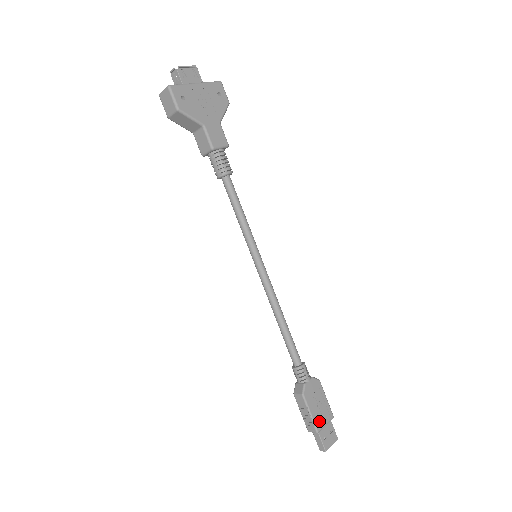
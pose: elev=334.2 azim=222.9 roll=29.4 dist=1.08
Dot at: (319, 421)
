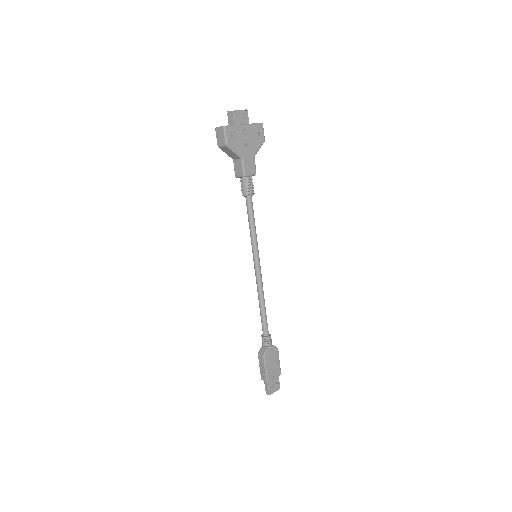
Dot at: (270, 375)
